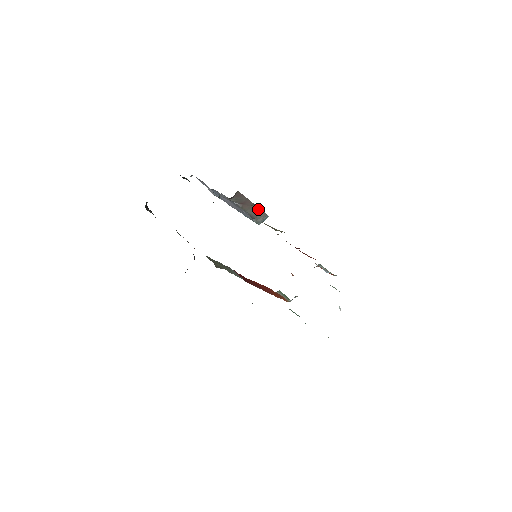
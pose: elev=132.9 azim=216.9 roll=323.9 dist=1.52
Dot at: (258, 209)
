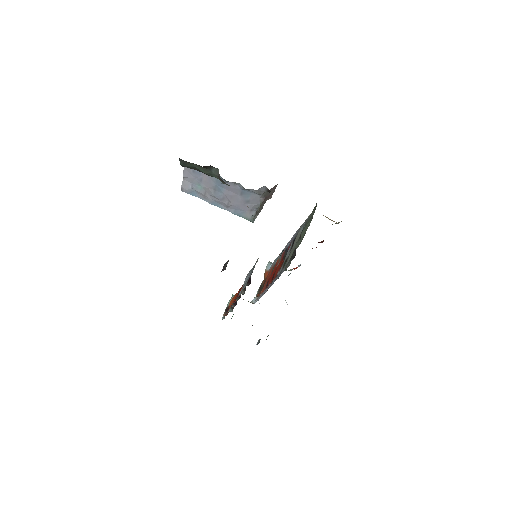
Dot at: (263, 205)
